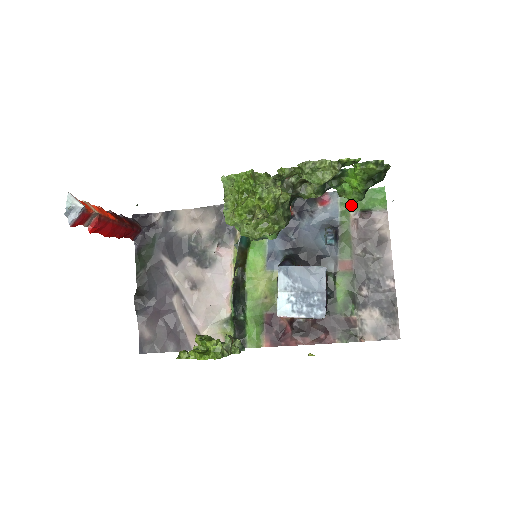
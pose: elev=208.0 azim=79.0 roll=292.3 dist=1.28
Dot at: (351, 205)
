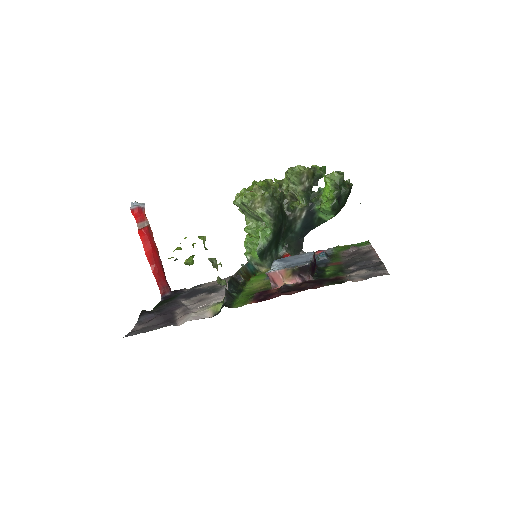
Dot at: (342, 249)
